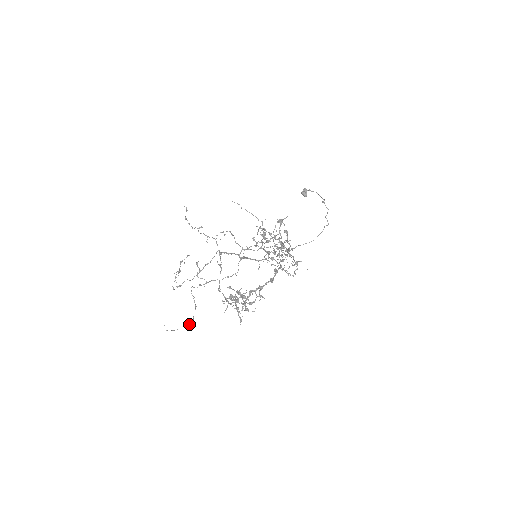
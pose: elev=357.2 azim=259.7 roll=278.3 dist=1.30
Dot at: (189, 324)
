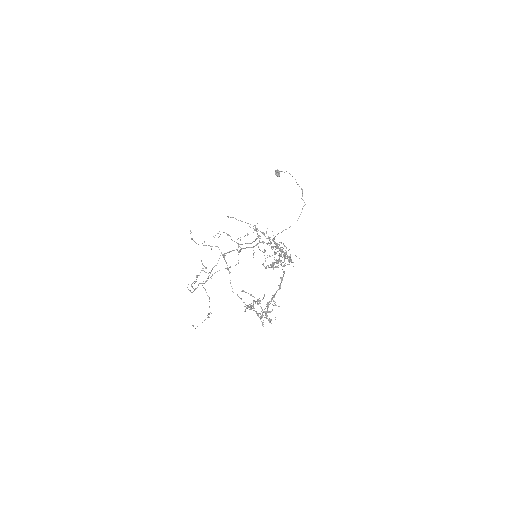
Dot at: (208, 314)
